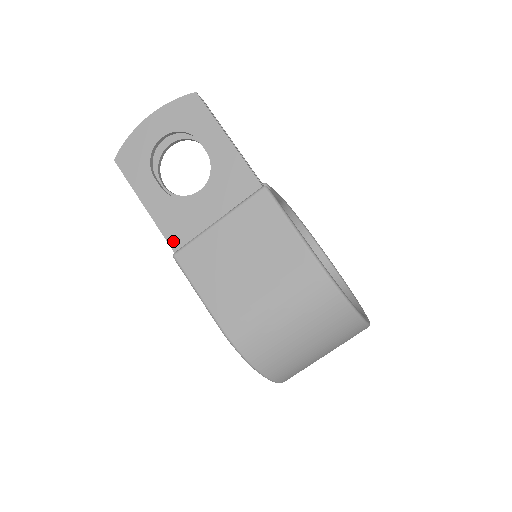
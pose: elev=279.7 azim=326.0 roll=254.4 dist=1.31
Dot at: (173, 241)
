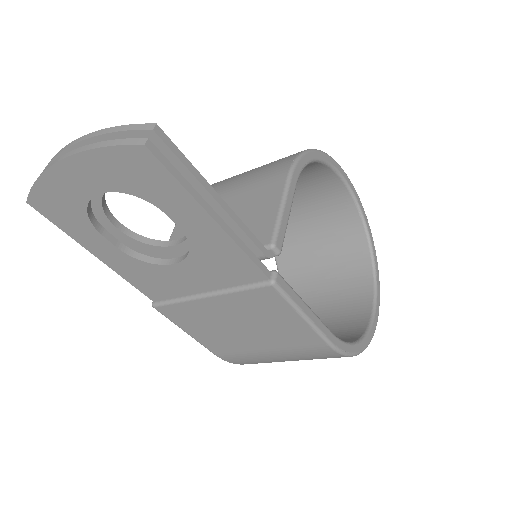
Dot at: (149, 294)
